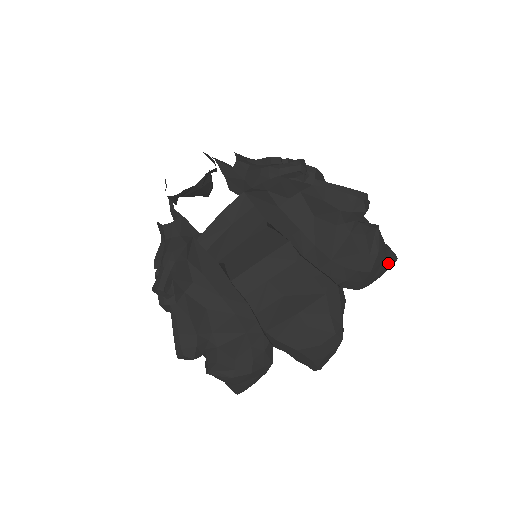
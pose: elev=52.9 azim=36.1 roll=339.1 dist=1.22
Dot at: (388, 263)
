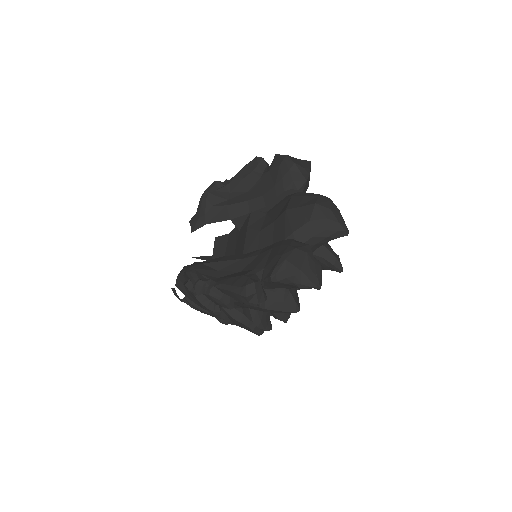
Dot at: (305, 162)
